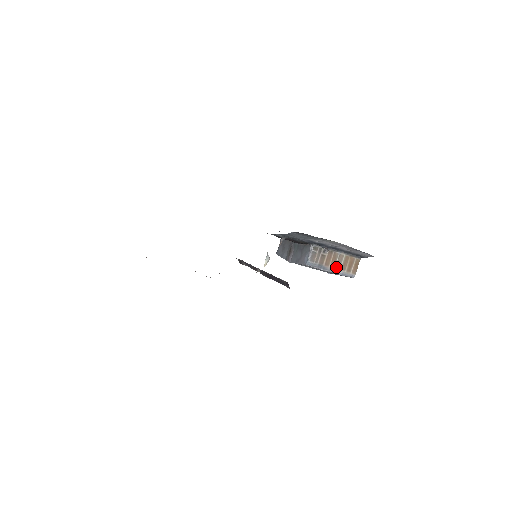
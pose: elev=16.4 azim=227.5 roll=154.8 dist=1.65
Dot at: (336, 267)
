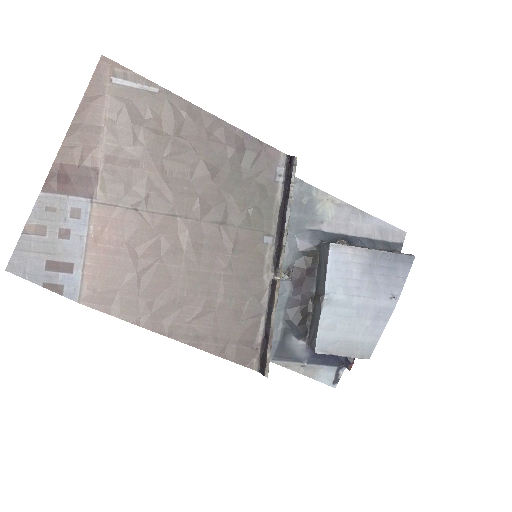
Dot at: occluded
